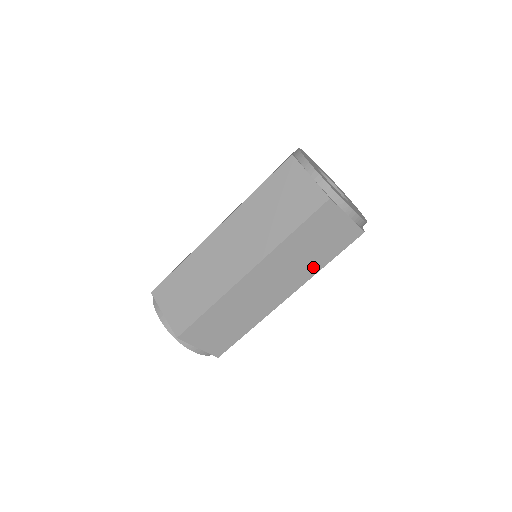
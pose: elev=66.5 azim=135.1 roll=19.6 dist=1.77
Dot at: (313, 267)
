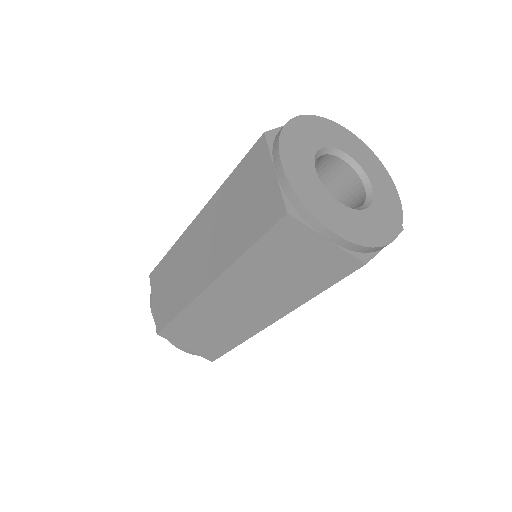
Dot at: occluded
